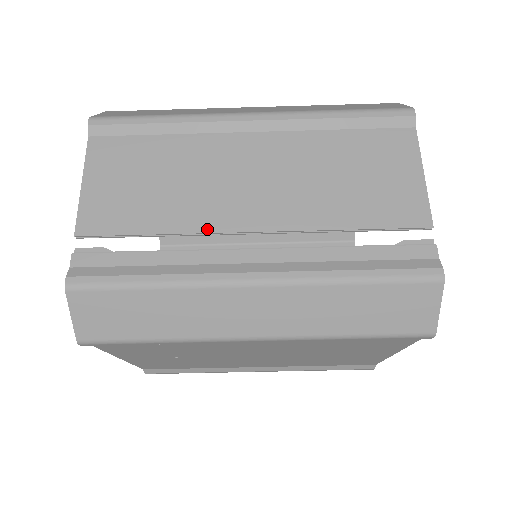
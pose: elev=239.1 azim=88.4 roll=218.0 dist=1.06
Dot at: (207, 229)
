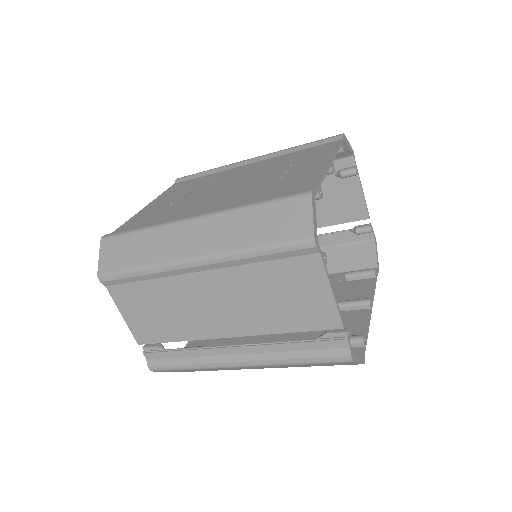
Dot at: (203, 337)
